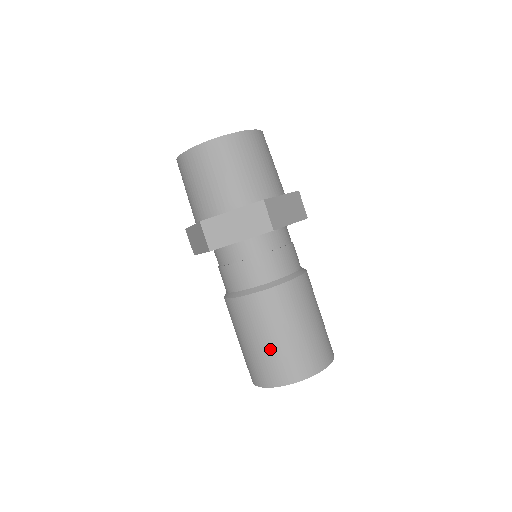
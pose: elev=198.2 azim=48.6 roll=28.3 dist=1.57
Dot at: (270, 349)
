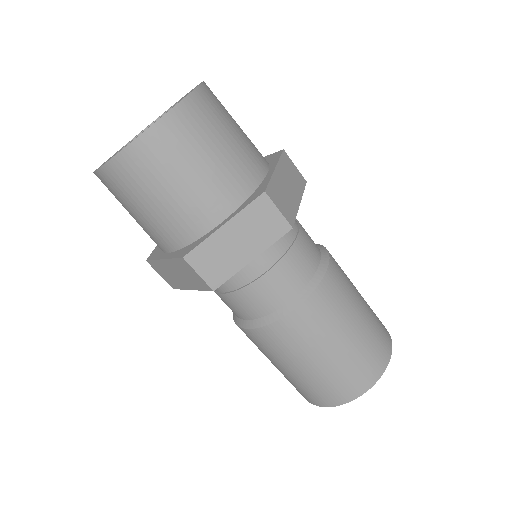
Dot at: (329, 367)
